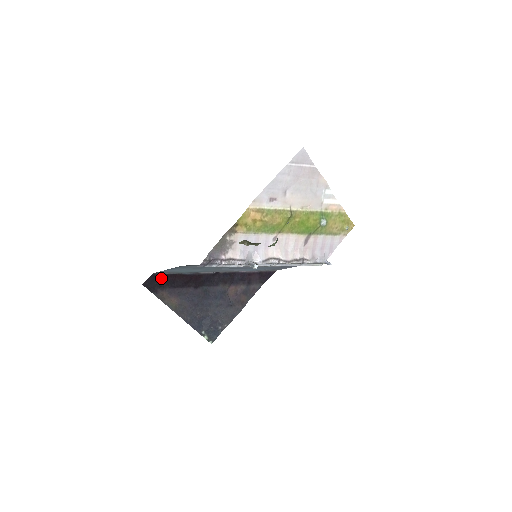
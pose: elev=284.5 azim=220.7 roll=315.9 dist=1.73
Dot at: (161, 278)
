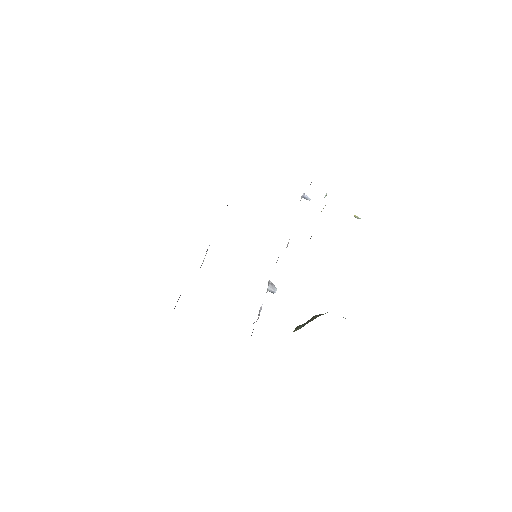
Dot at: occluded
